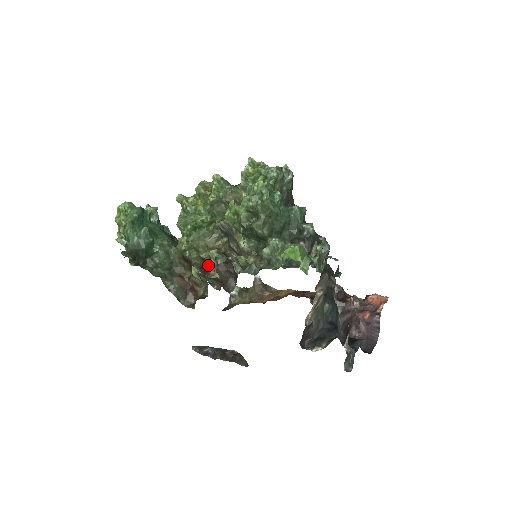
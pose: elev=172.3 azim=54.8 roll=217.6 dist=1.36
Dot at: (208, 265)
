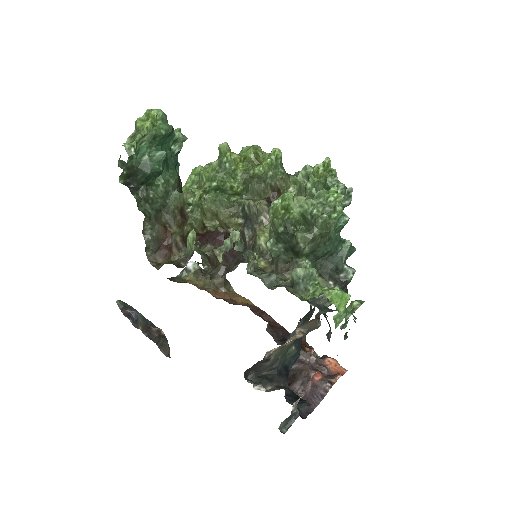
Dot at: (207, 236)
